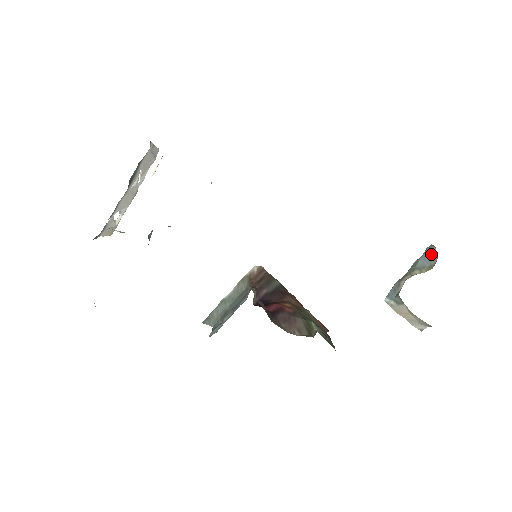
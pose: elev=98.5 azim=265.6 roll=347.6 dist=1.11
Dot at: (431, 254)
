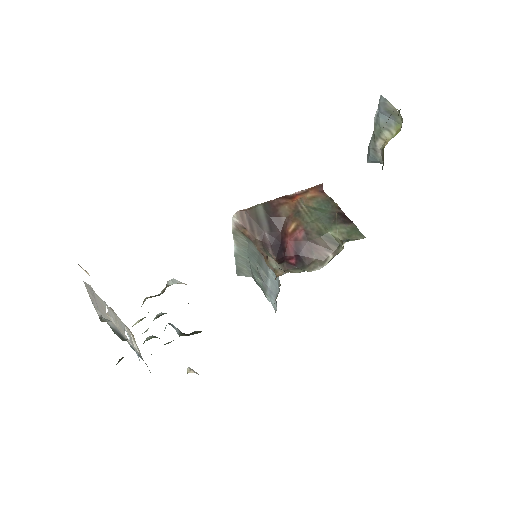
Dot at: (390, 111)
